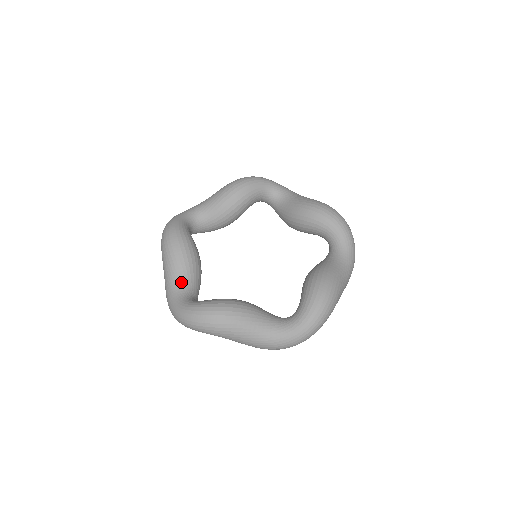
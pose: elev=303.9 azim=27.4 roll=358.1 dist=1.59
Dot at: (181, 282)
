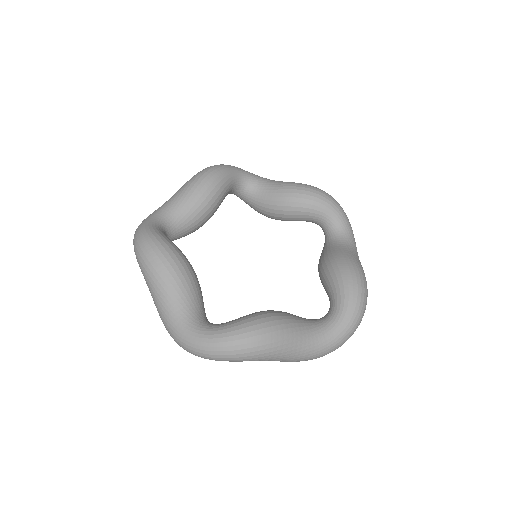
Dot at: (188, 306)
